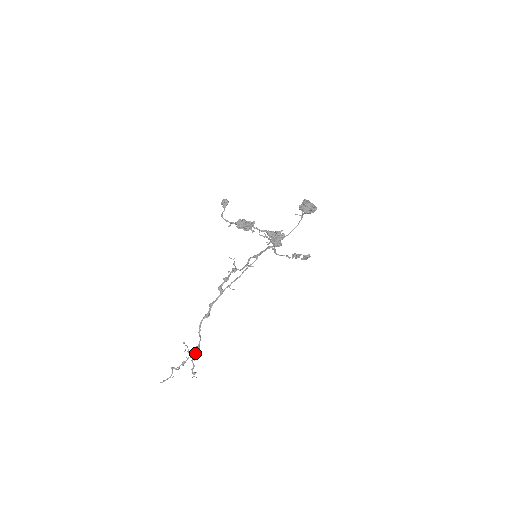
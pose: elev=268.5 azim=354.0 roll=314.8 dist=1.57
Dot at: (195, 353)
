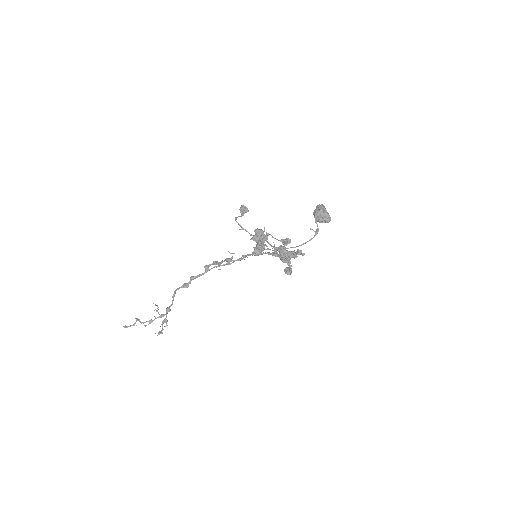
Dot at: (166, 317)
